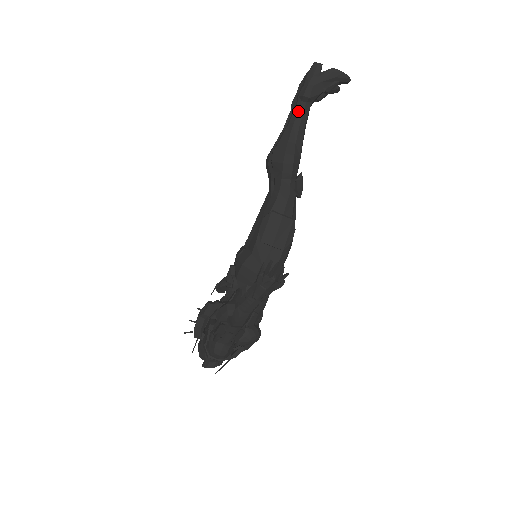
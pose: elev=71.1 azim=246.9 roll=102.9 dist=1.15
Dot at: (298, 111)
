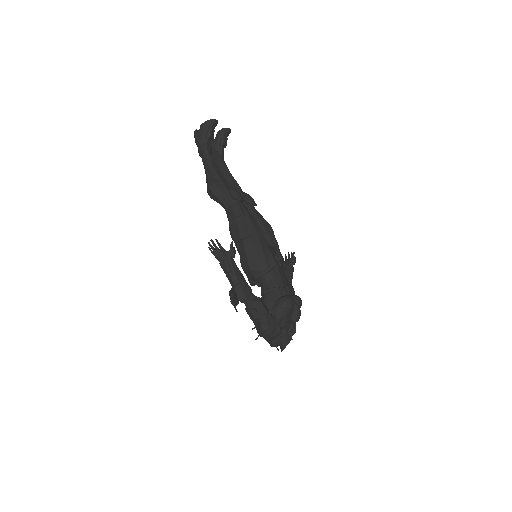
Dot at: (204, 162)
